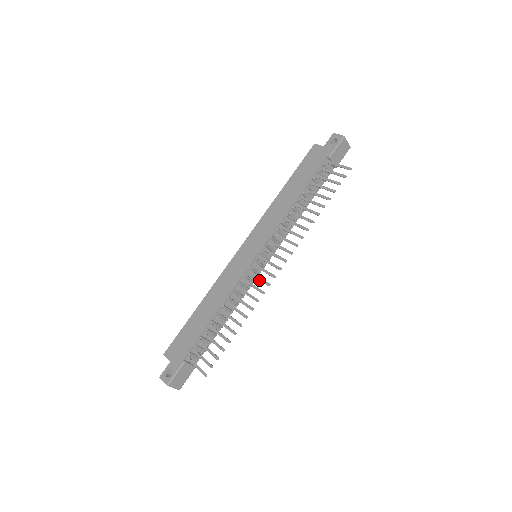
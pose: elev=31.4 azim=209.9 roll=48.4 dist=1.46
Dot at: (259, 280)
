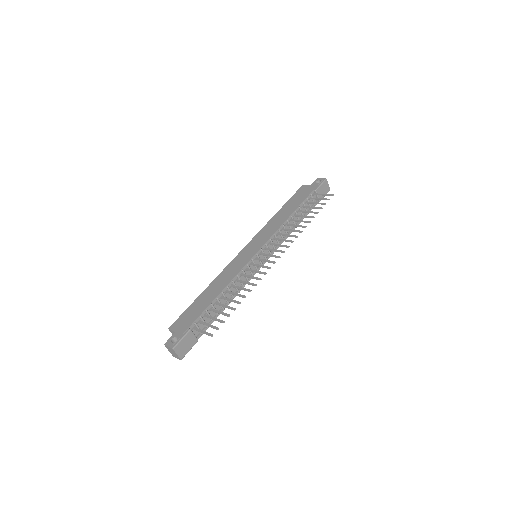
Dot at: (261, 266)
